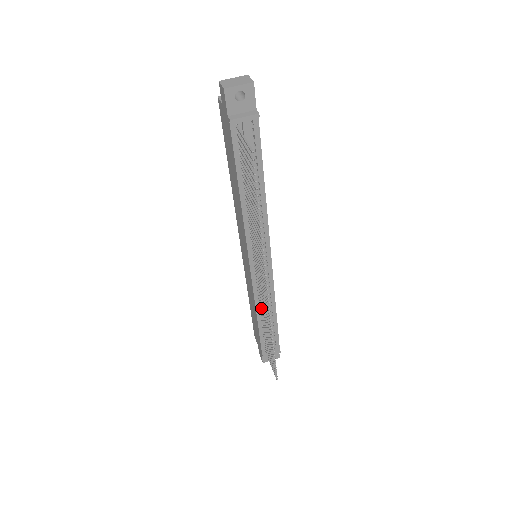
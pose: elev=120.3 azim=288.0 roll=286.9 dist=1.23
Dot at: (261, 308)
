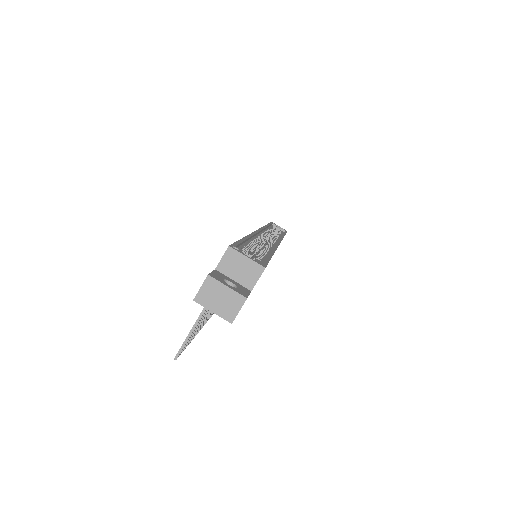
Dot at: occluded
